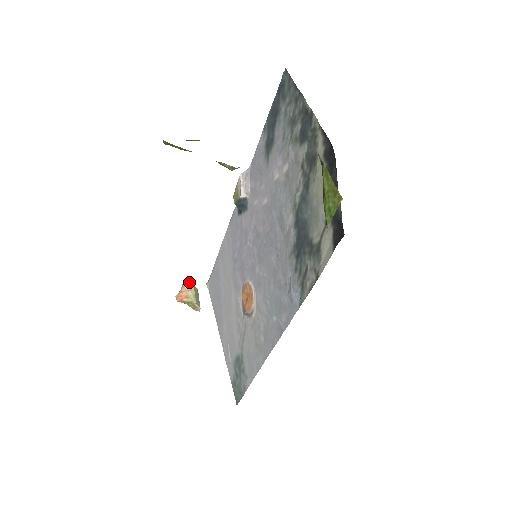
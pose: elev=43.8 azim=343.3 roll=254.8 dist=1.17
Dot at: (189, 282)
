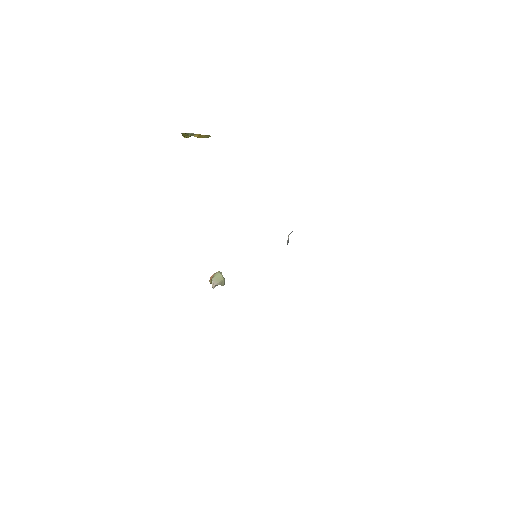
Dot at: (221, 272)
